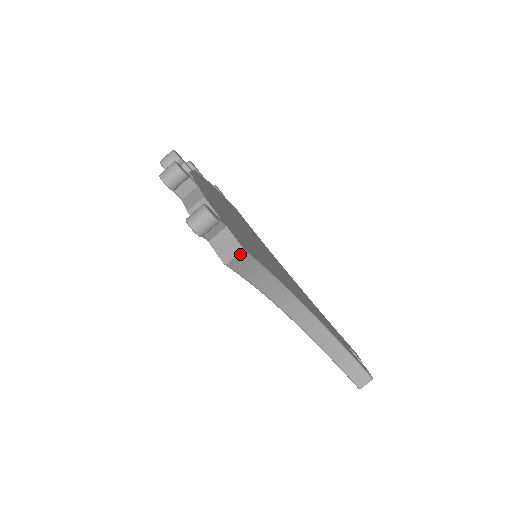
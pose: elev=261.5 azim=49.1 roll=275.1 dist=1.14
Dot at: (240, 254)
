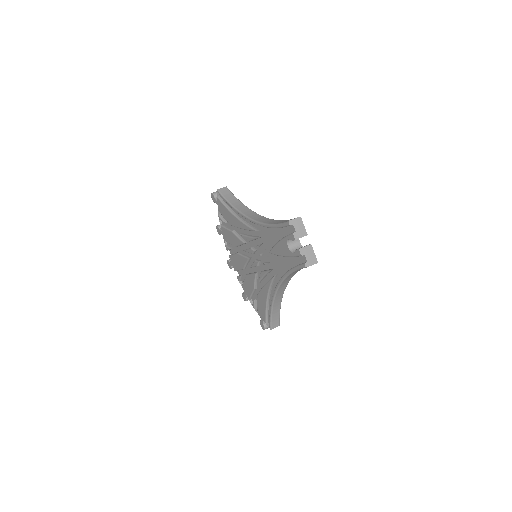
Dot at: (225, 188)
